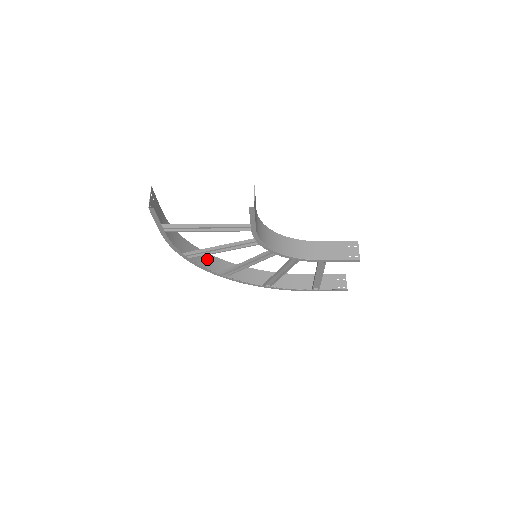
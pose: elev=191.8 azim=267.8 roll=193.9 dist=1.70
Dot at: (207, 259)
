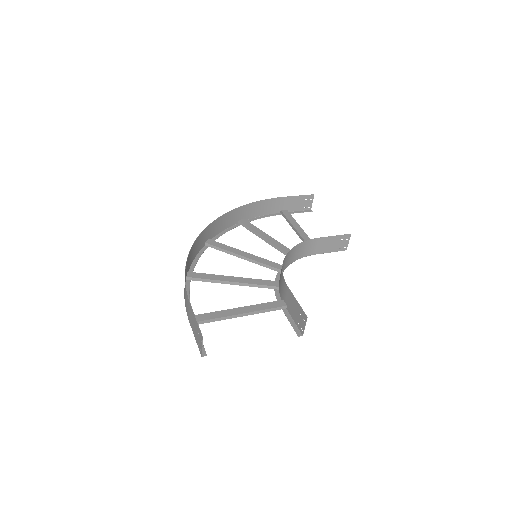
Dot at: (197, 243)
